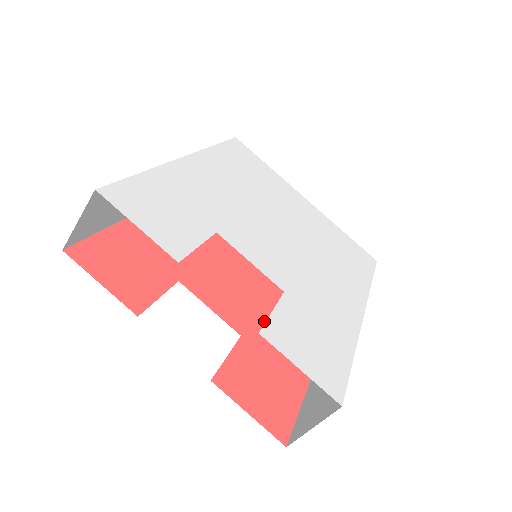
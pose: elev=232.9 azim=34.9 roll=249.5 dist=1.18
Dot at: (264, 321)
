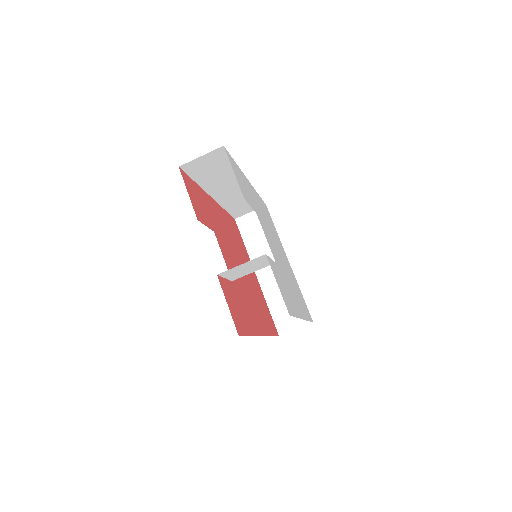
Dot at: (242, 291)
